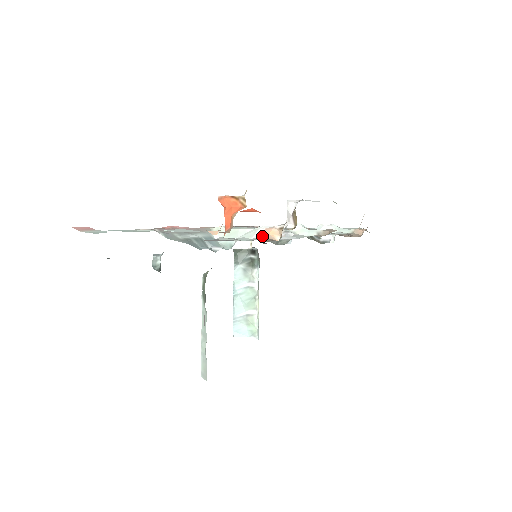
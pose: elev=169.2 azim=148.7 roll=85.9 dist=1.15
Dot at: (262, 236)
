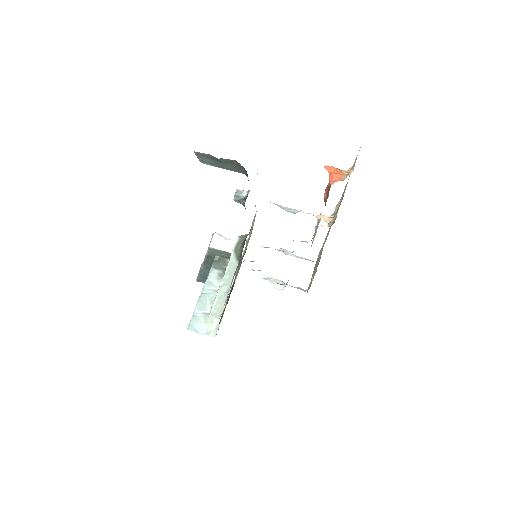
Dot at: (316, 217)
